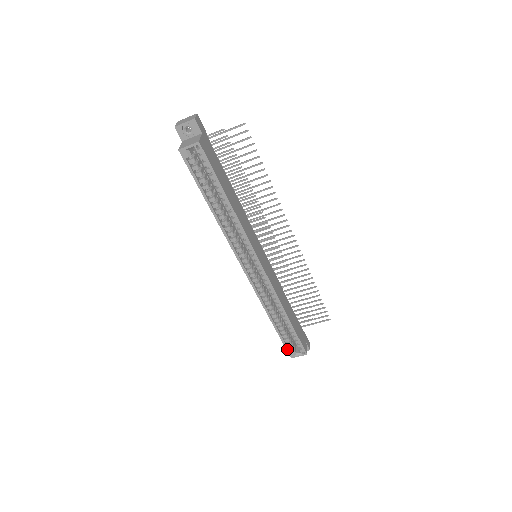
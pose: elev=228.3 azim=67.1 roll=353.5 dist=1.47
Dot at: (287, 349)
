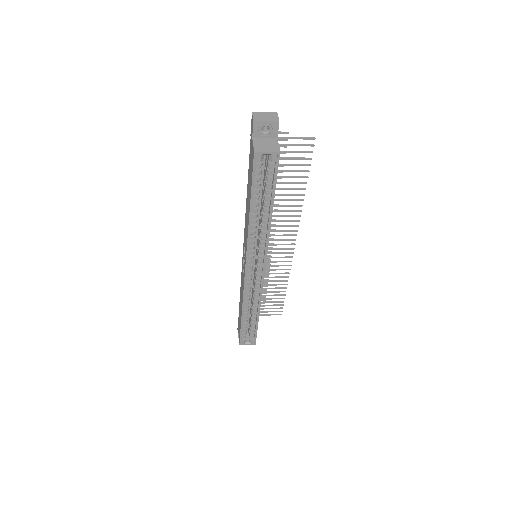
Dot at: (241, 338)
